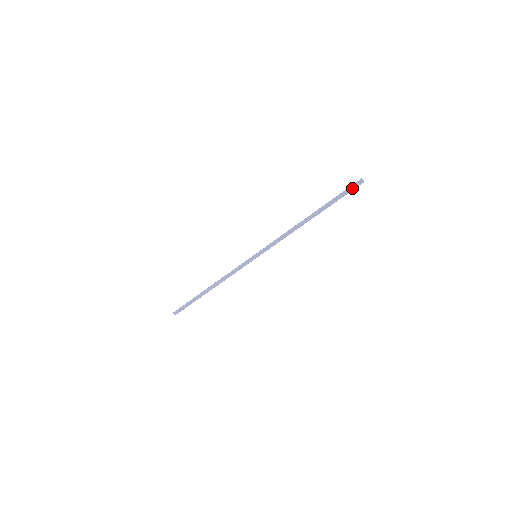
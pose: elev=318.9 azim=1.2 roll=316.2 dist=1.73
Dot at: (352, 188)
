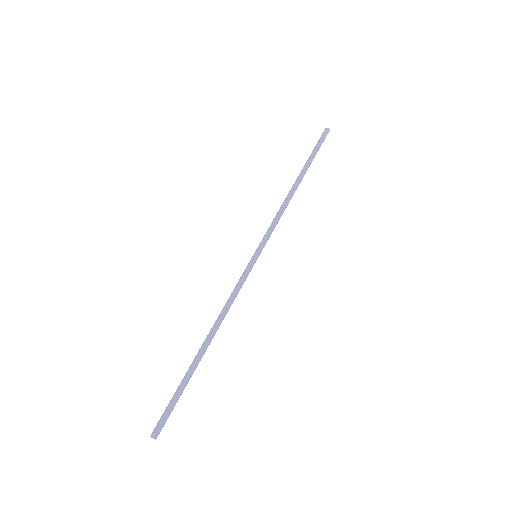
Dot at: (323, 137)
